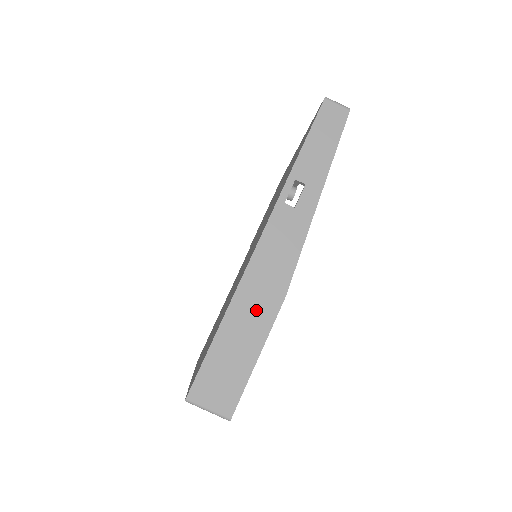
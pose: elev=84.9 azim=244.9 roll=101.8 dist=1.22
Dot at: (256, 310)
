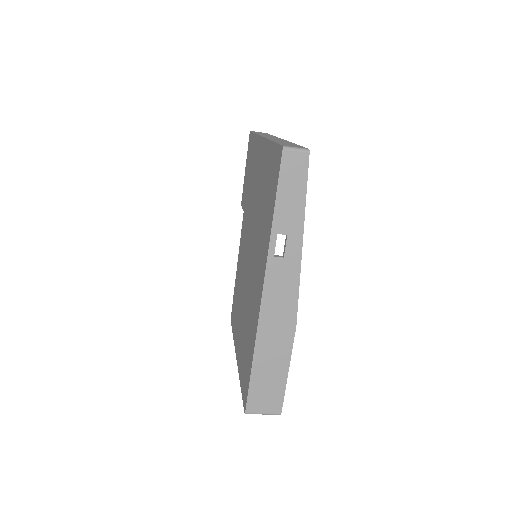
Dot at: (276, 343)
